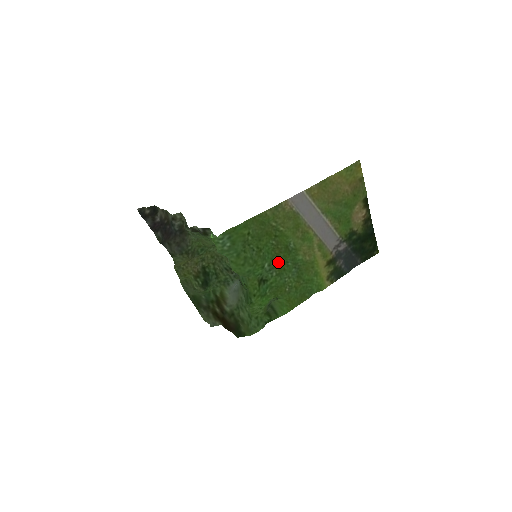
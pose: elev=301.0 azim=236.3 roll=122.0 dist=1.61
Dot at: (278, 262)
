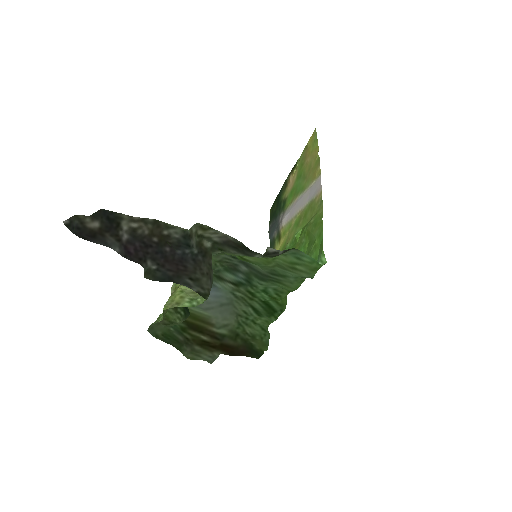
Dot at: occluded
